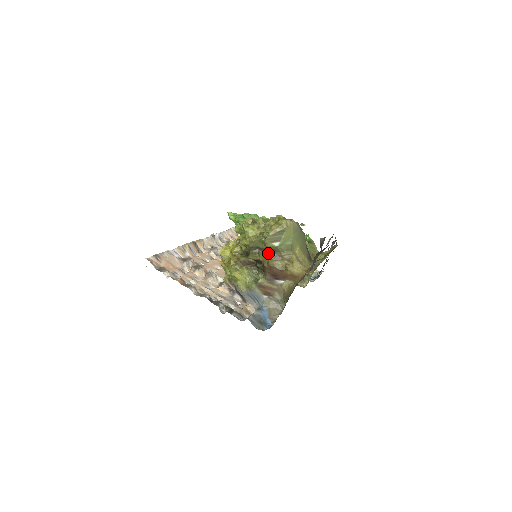
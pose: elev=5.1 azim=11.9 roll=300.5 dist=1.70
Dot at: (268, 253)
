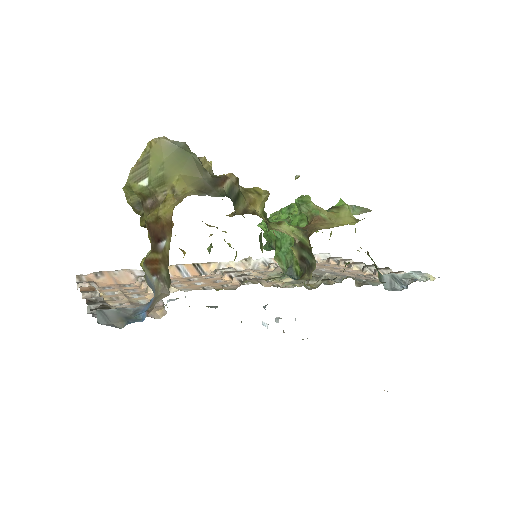
Dot at: (146, 204)
